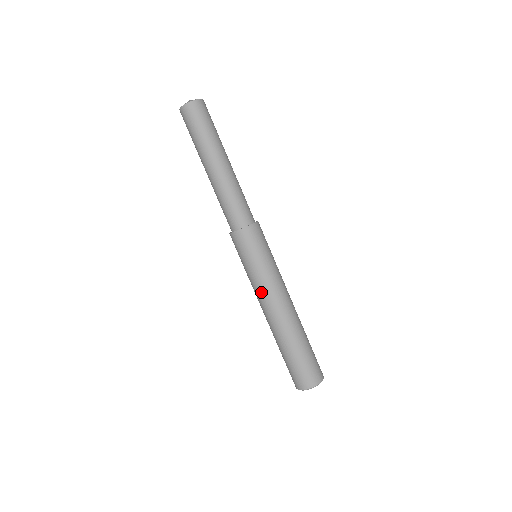
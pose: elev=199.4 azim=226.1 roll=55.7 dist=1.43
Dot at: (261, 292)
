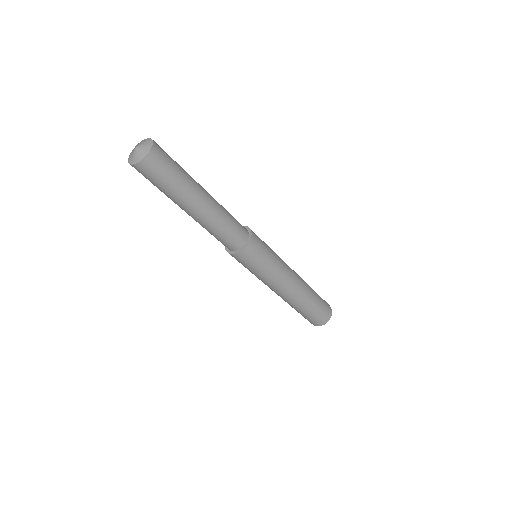
Dot at: (265, 284)
